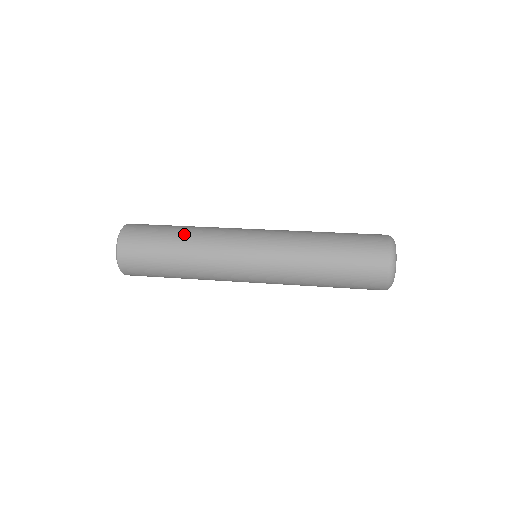
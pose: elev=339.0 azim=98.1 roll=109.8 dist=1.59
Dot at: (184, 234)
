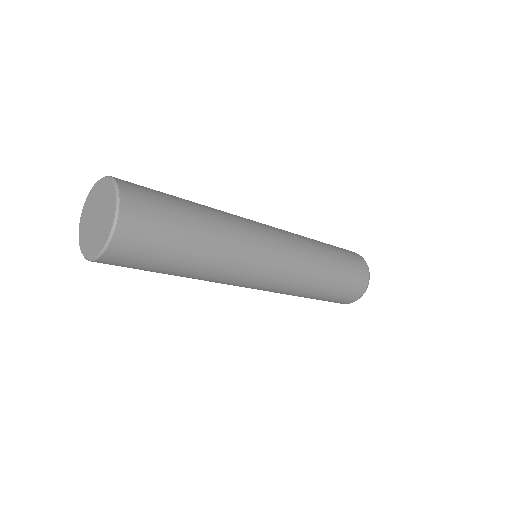
Dot at: occluded
